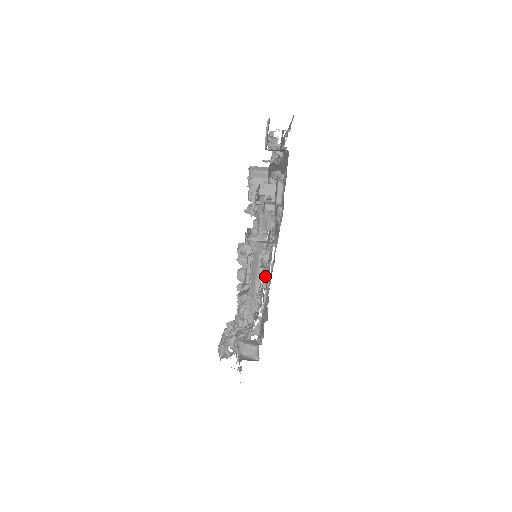
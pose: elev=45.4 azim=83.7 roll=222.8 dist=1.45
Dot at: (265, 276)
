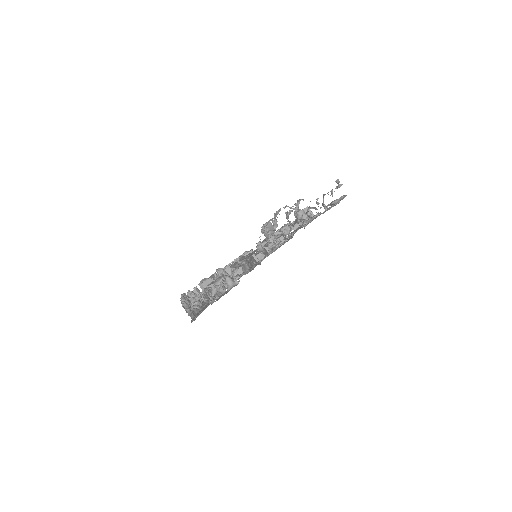
Dot at: occluded
